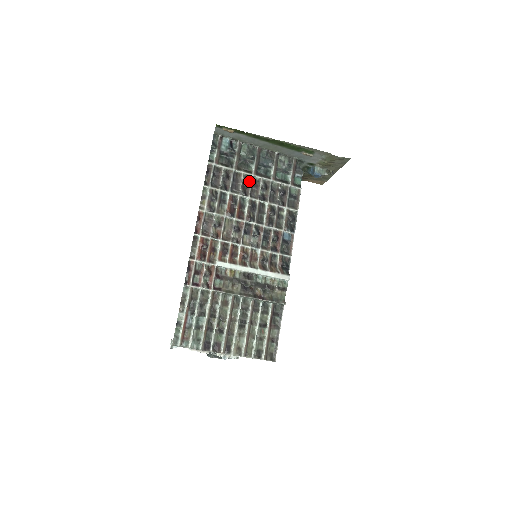
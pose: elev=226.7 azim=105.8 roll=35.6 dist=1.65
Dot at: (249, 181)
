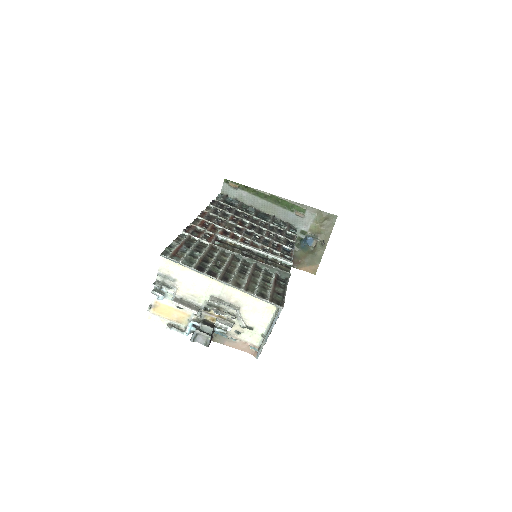
Dot at: (249, 217)
